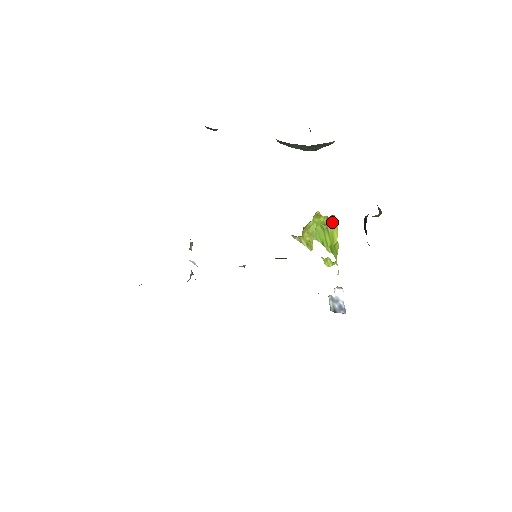
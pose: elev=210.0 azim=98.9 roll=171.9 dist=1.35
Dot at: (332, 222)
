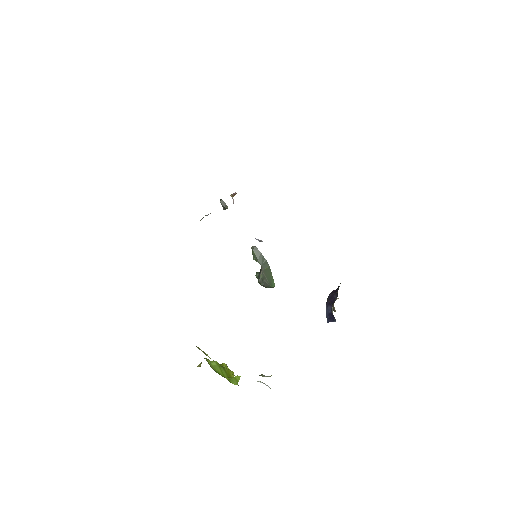
Dot at: (227, 366)
